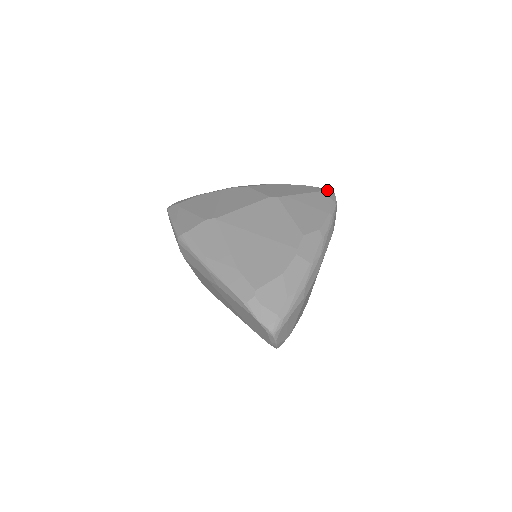
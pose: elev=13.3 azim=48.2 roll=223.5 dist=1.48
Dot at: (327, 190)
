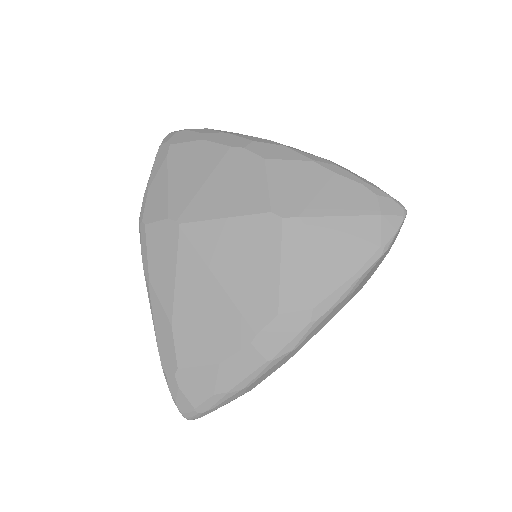
Dot at: (393, 208)
